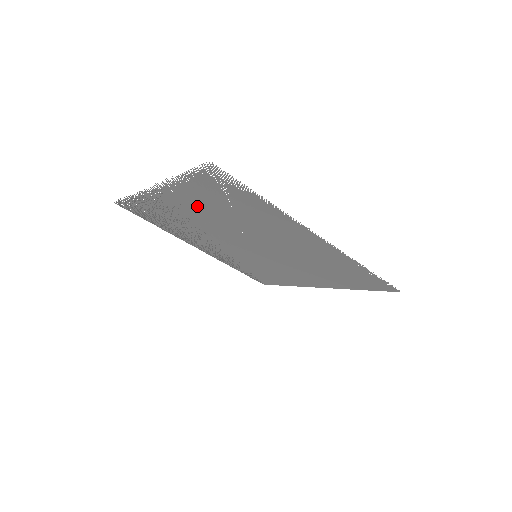
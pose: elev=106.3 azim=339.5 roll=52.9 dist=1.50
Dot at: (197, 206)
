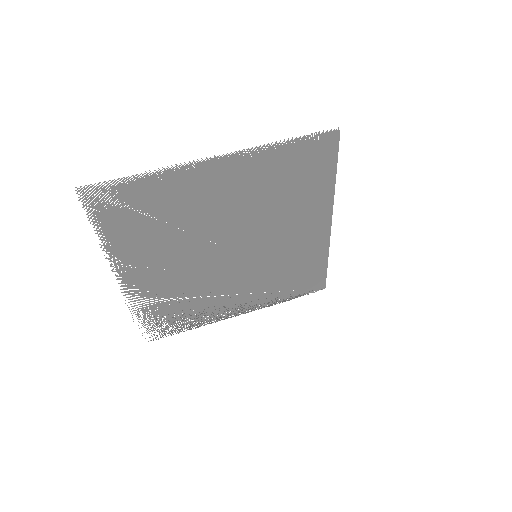
Dot at: (152, 255)
